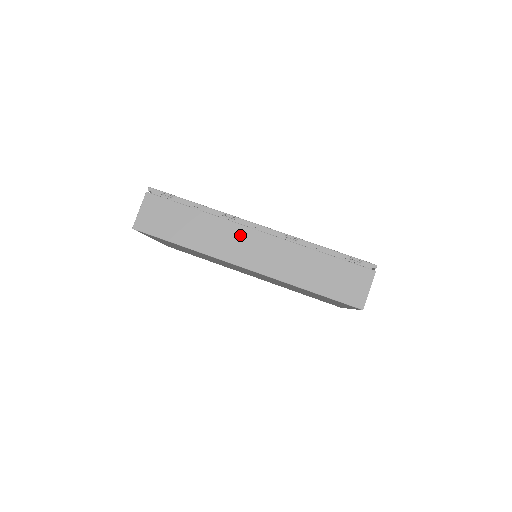
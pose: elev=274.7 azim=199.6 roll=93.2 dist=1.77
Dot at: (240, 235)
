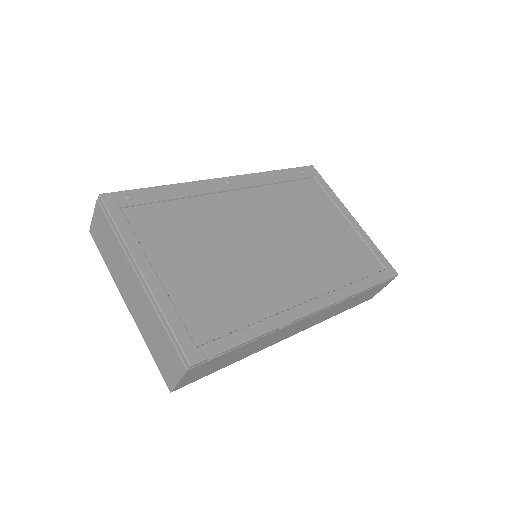
Dot at: (294, 327)
